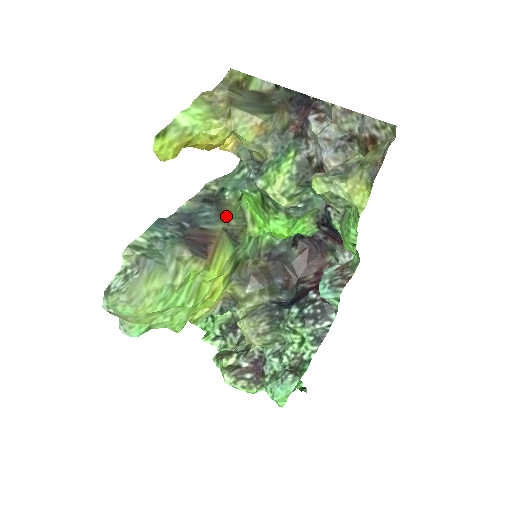
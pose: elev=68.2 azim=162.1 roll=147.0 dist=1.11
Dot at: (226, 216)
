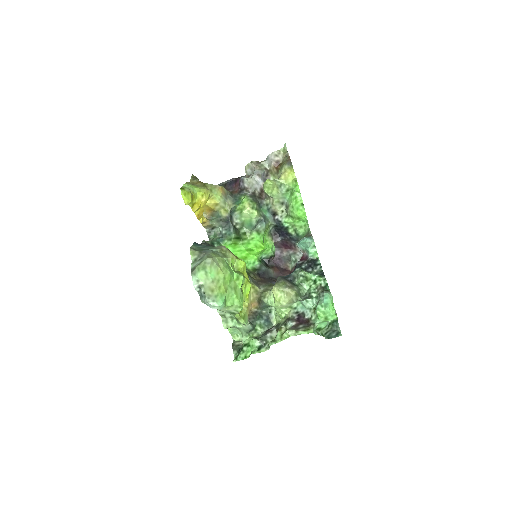
Dot at: occluded
